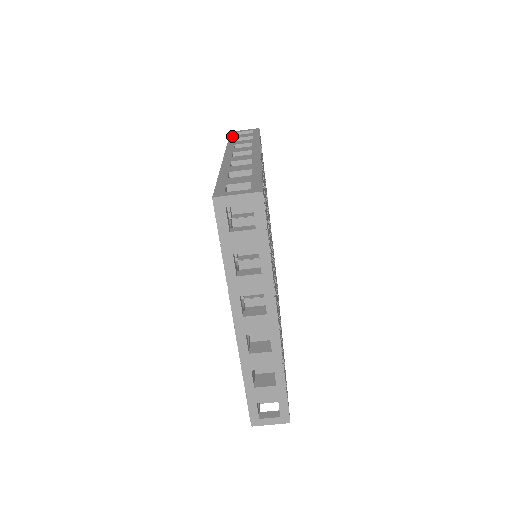
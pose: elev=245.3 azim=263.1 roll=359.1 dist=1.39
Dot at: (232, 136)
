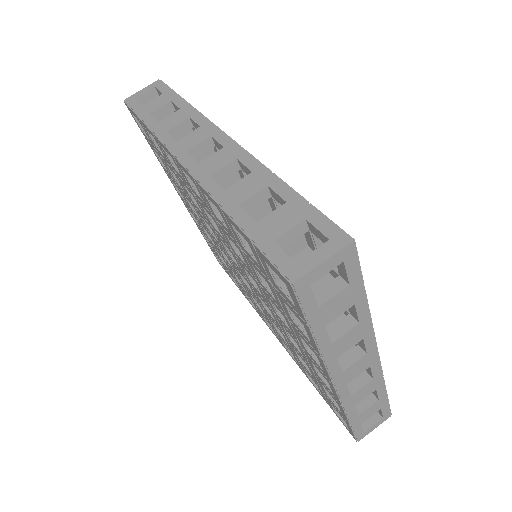
Dot at: (139, 111)
